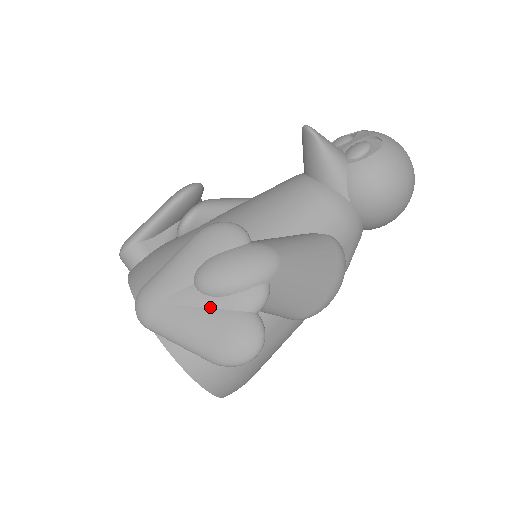
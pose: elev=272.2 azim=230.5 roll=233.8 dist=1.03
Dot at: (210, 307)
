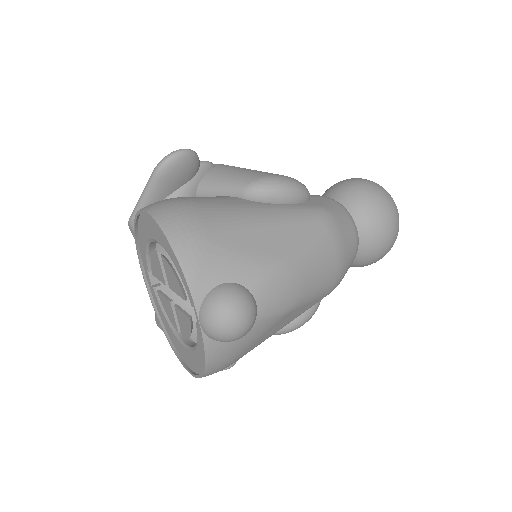
Dot at: occluded
